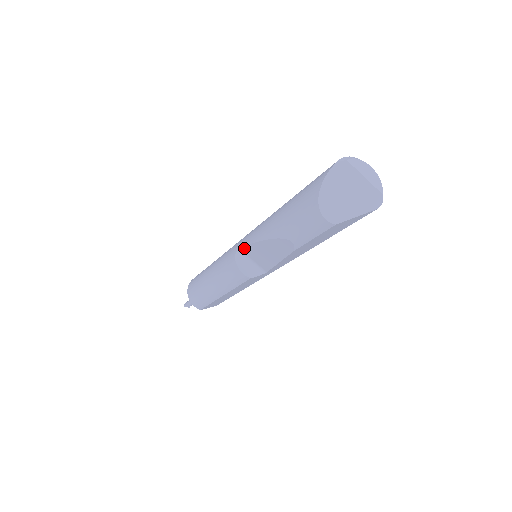
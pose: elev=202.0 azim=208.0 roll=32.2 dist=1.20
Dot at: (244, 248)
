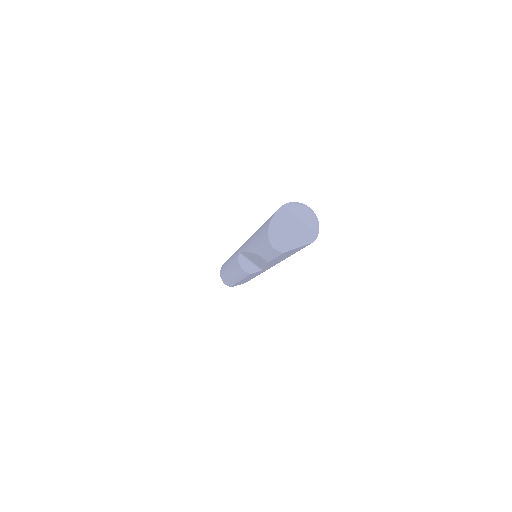
Dot at: (242, 253)
